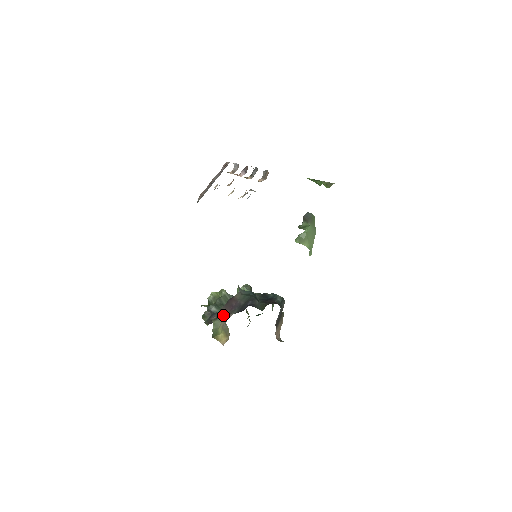
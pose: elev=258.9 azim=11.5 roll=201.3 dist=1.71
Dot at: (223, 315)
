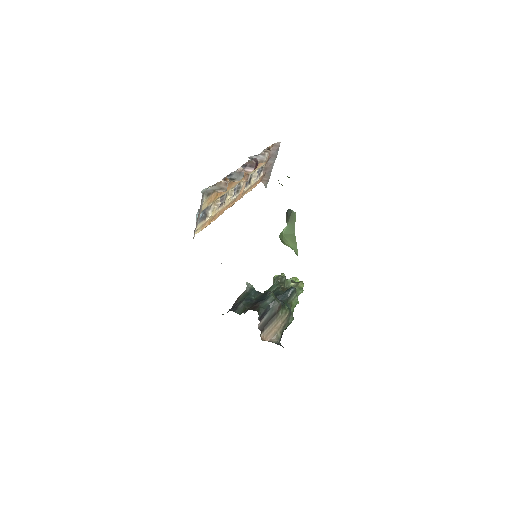
Dot at: occluded
